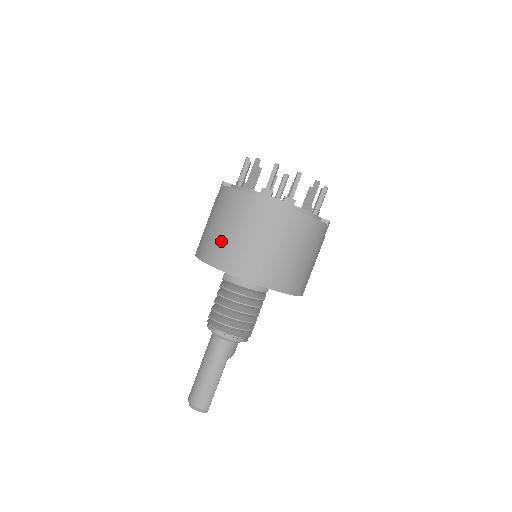
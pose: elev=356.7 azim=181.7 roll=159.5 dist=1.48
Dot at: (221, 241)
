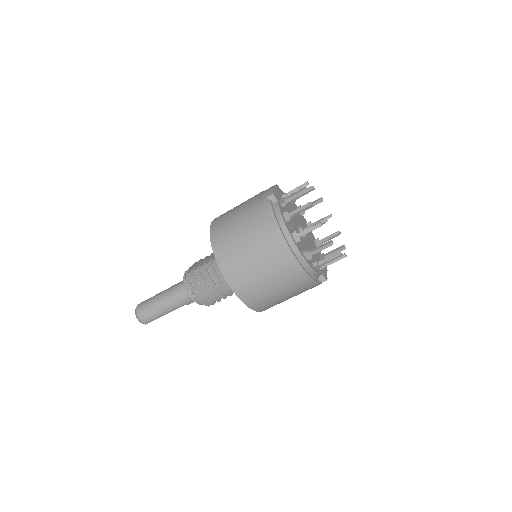
Dot at: (235, 245)
